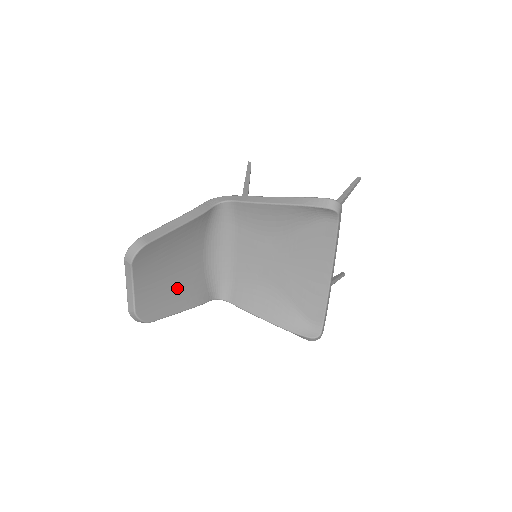
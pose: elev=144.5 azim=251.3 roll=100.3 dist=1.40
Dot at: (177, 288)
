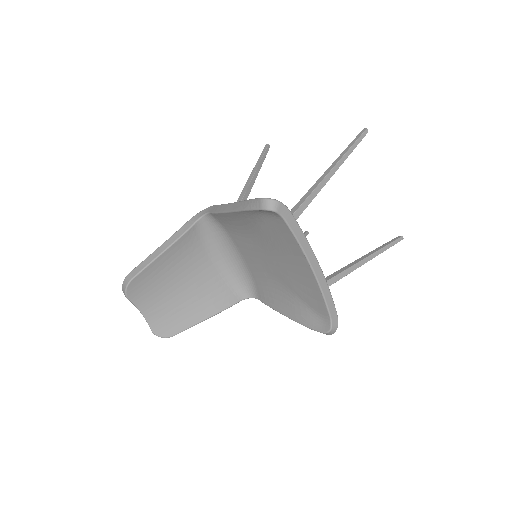
Dot at: (193, 301)
